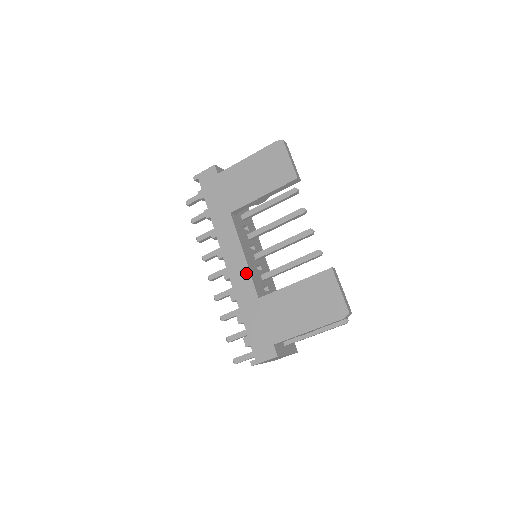
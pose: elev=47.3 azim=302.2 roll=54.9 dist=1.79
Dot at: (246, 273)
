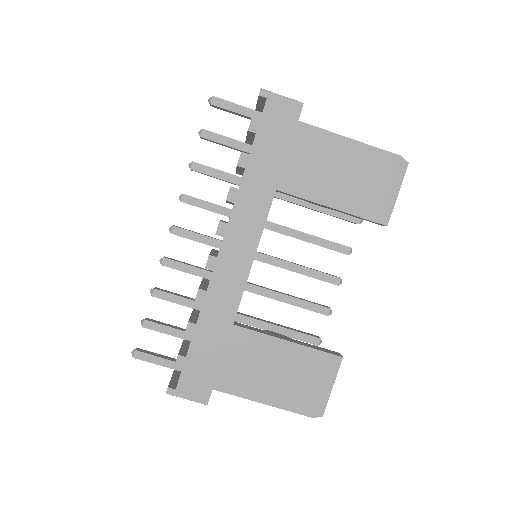
Dot at: (240, 283)
